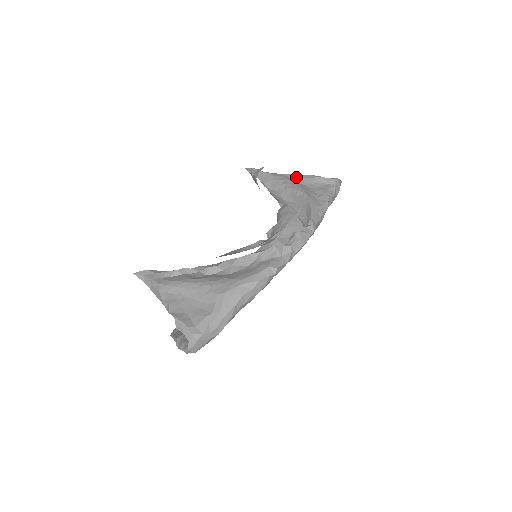
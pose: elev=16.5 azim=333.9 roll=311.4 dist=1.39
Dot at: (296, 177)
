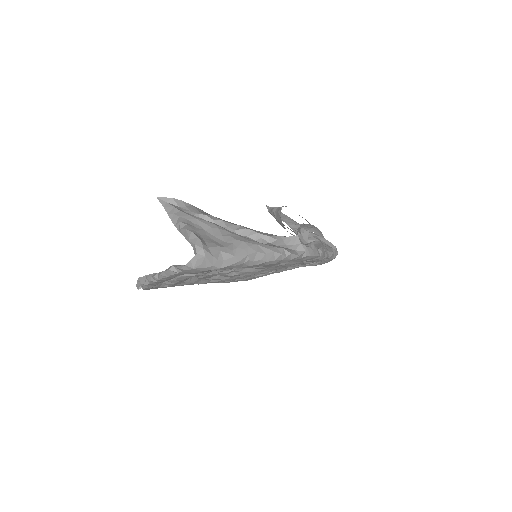
Dot at: occluded
